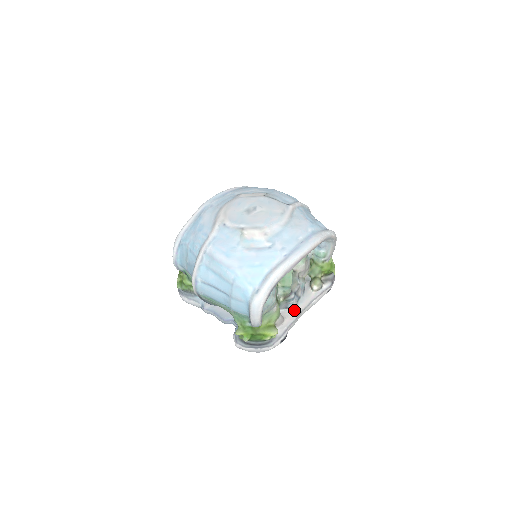
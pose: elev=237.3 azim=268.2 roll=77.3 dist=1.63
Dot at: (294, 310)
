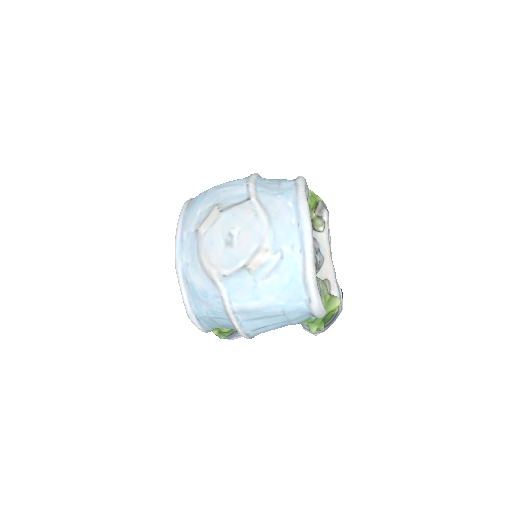
Dot at: (326, 264)
